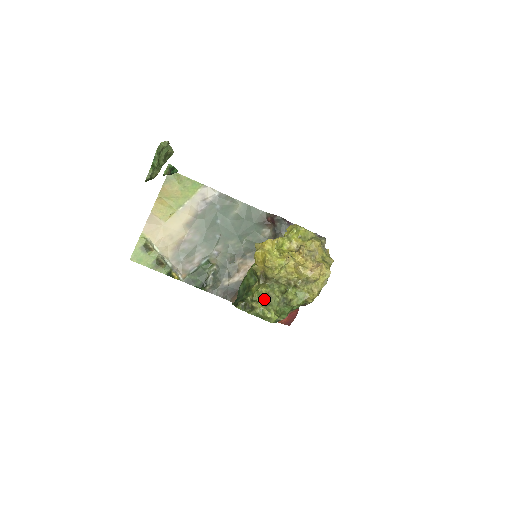
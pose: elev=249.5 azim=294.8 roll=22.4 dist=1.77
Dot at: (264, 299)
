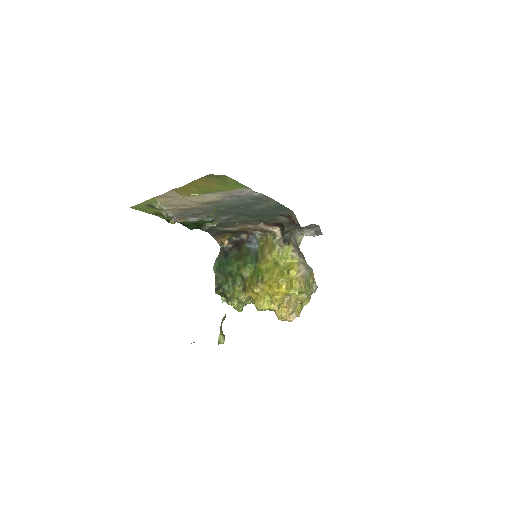
Dot at: occluded
